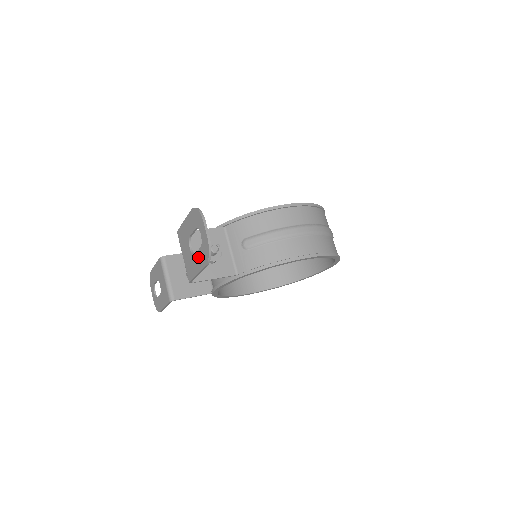
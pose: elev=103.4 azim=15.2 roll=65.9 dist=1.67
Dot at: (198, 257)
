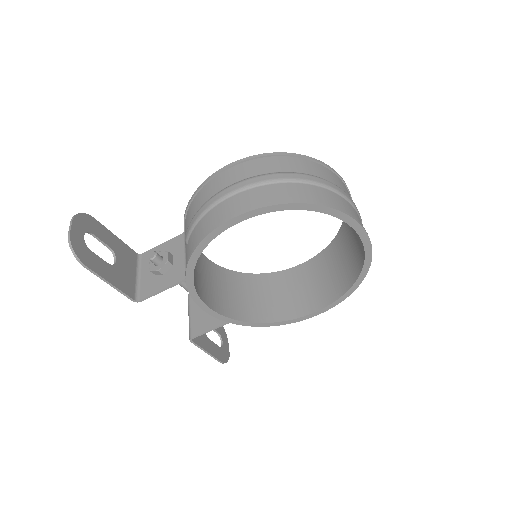
Dot at: (98, 264)
